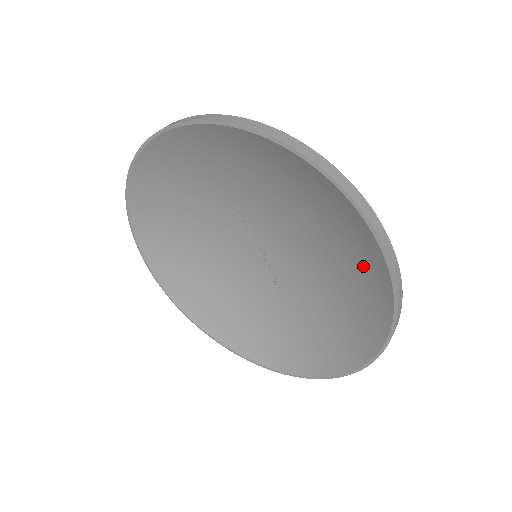
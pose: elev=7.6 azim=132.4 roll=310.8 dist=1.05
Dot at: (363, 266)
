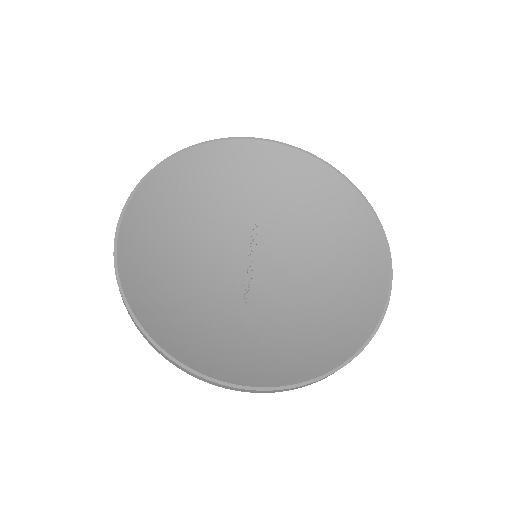
Dot at: (360, 285)
